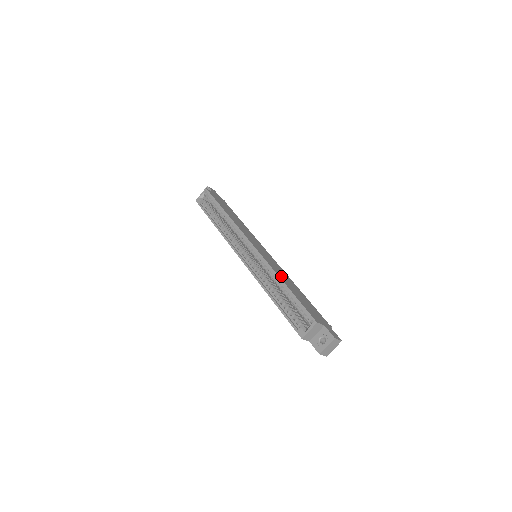
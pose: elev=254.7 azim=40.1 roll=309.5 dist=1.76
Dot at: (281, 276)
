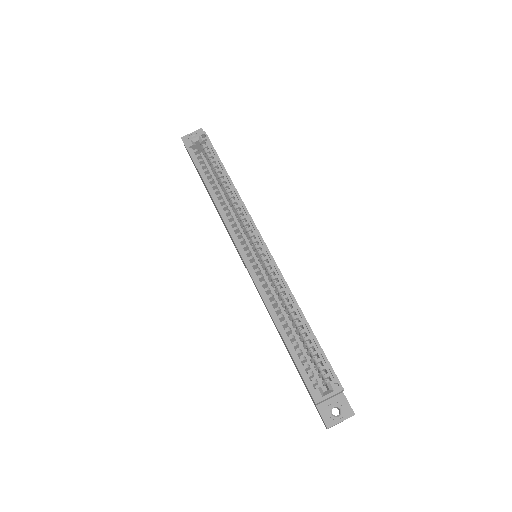
Dot at: occluded
